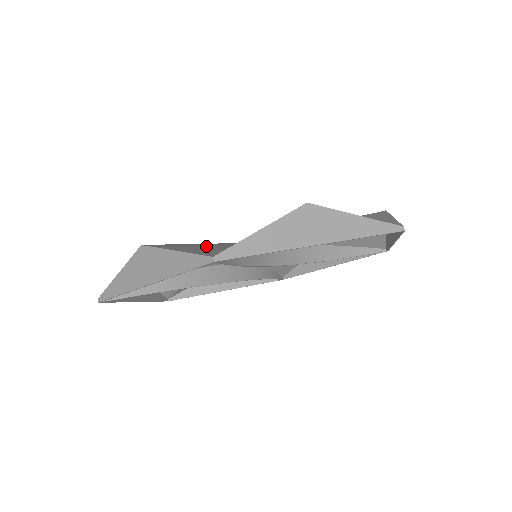
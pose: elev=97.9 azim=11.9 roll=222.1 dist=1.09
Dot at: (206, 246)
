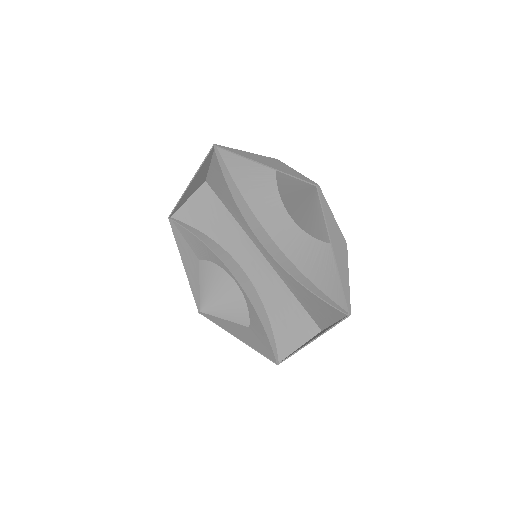
Dot at: (228, 190)
